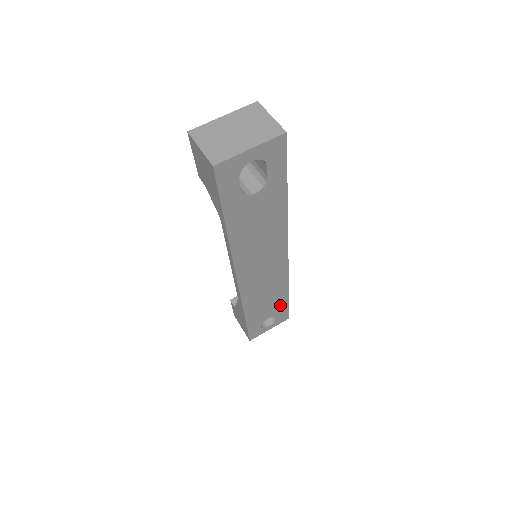
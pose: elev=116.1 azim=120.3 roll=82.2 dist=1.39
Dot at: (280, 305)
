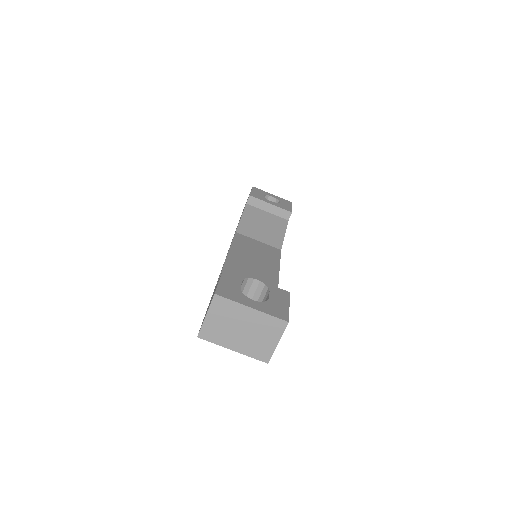
Dot at: occluded
